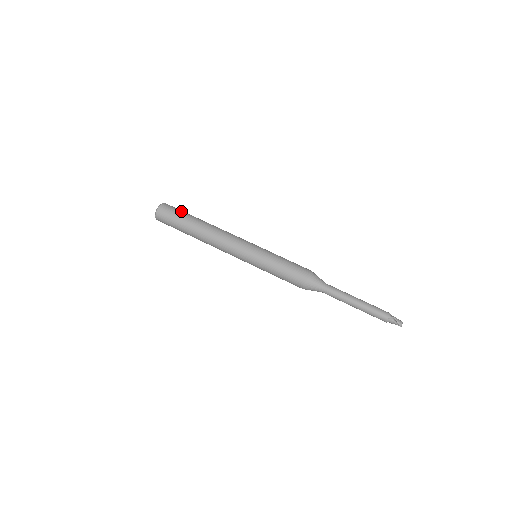
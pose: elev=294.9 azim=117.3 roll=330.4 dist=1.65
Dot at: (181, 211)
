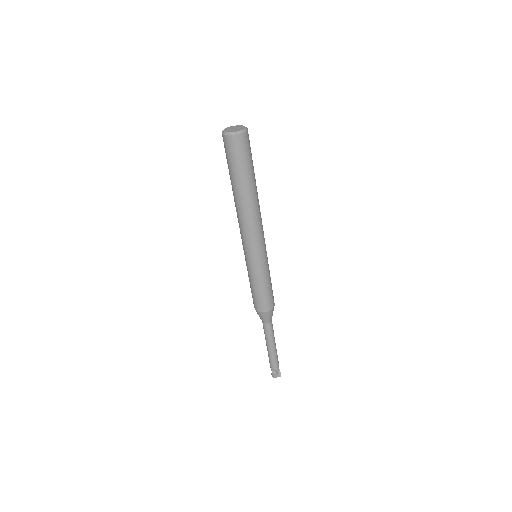
Dot at: (236, 163)
